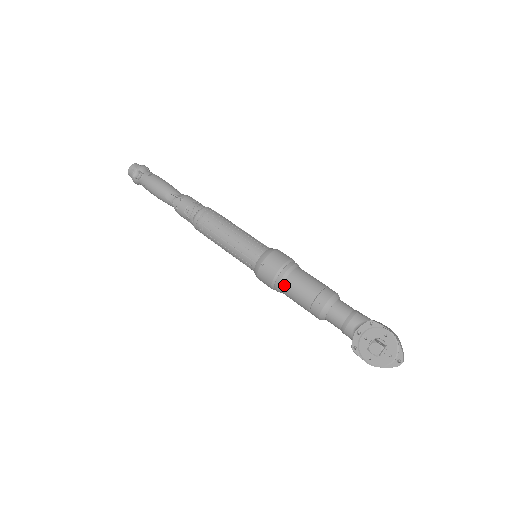
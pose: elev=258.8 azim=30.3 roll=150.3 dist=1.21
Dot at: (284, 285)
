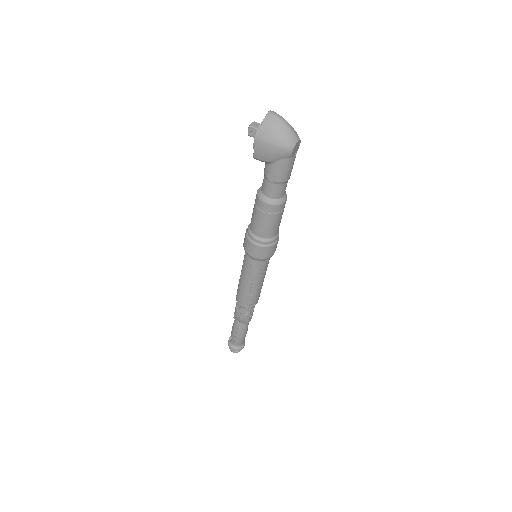
Dot at: (250, 224)
